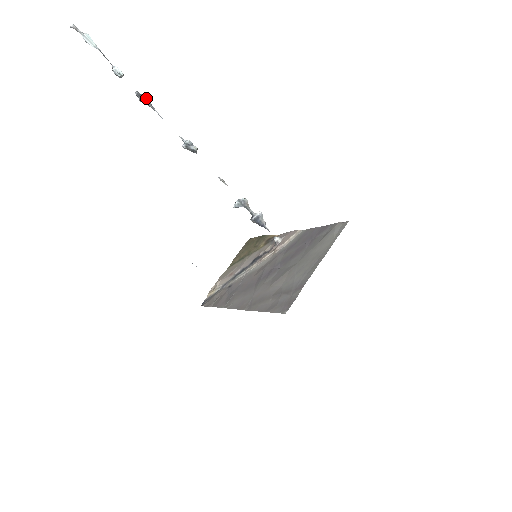
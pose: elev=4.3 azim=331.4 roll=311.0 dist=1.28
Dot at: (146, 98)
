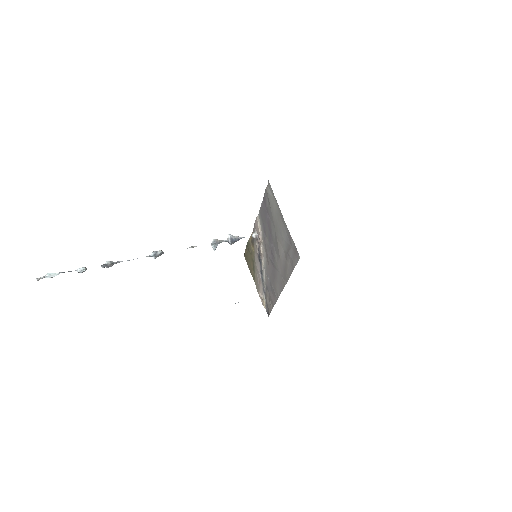
Dot at: (109, 263)
